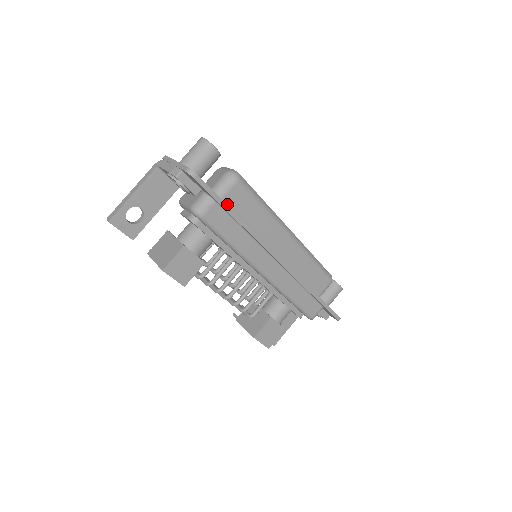
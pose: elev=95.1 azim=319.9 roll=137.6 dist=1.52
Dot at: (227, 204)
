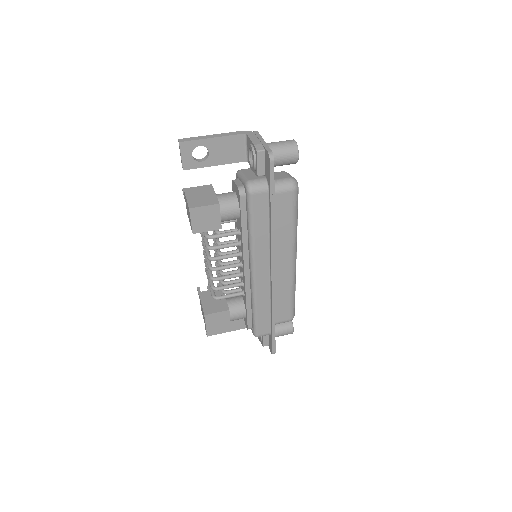
Dot at: occluded
